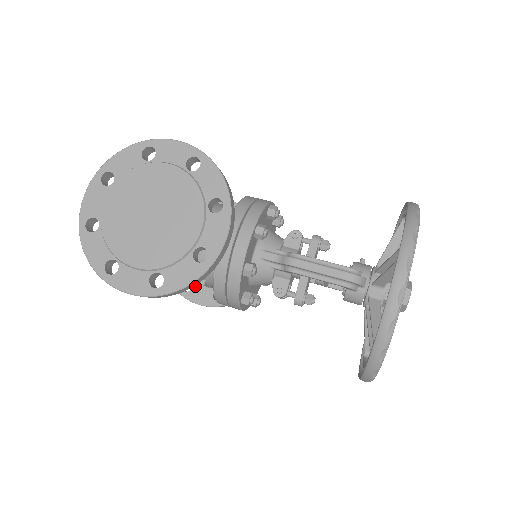
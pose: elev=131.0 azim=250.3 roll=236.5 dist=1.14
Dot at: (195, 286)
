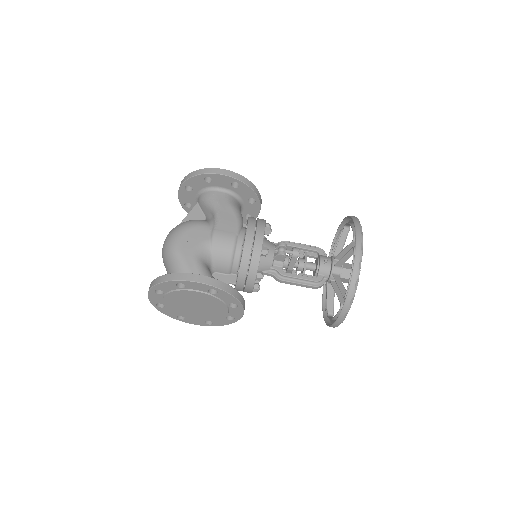
Dot at: occluded
